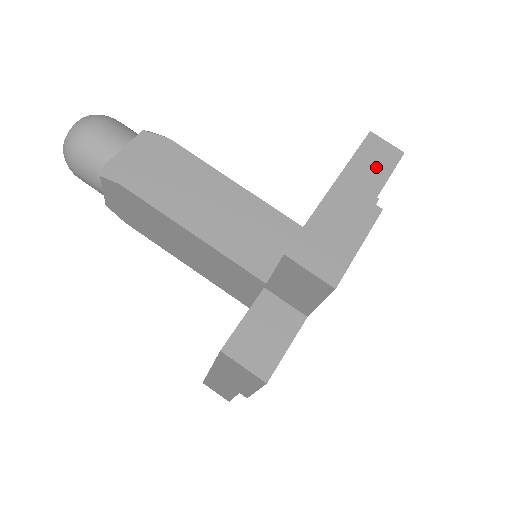
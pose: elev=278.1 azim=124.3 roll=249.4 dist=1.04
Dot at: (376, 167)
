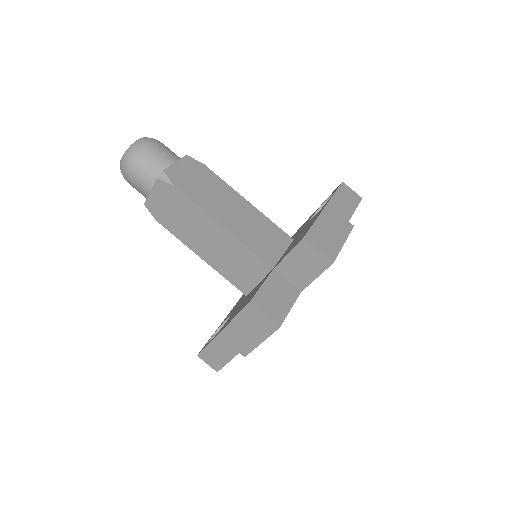
Dot at: (348, 202)
